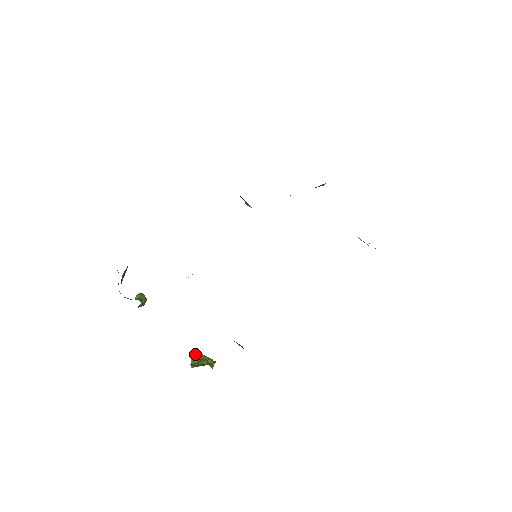
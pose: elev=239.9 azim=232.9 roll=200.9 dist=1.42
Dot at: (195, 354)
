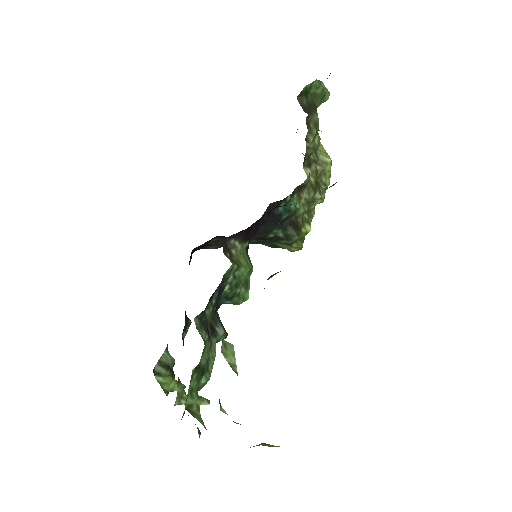
Dot at: occluded
